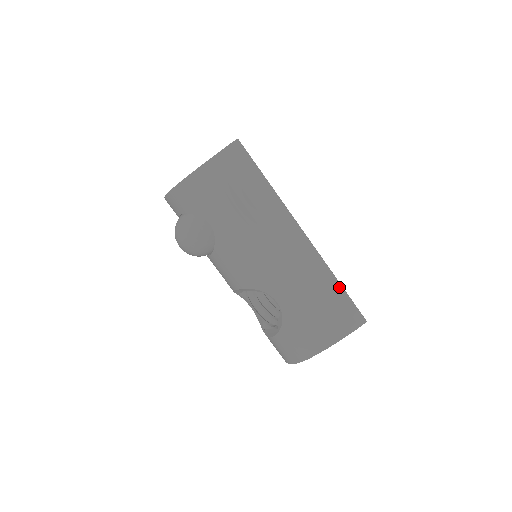
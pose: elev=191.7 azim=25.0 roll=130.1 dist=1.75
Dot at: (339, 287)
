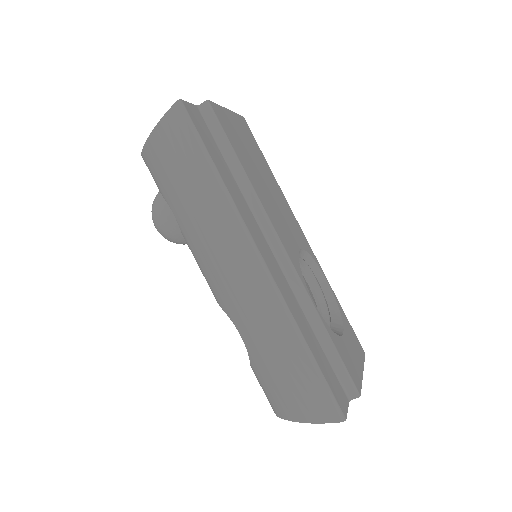
Dot at: (306, 356)
